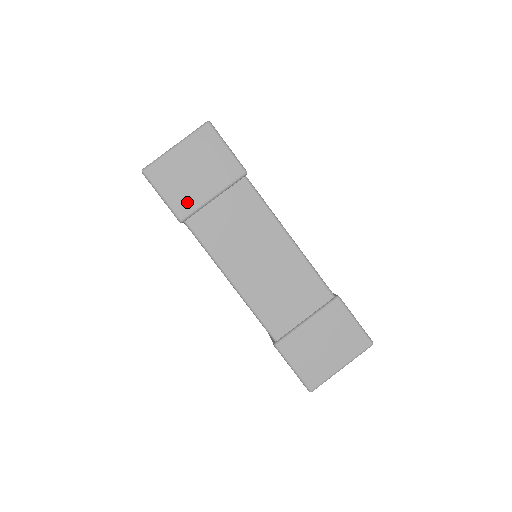
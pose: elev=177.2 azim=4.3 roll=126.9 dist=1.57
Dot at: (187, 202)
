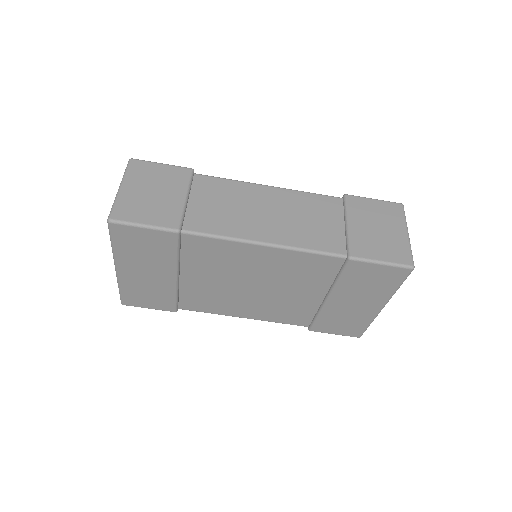
Dot at: (169, 215)
